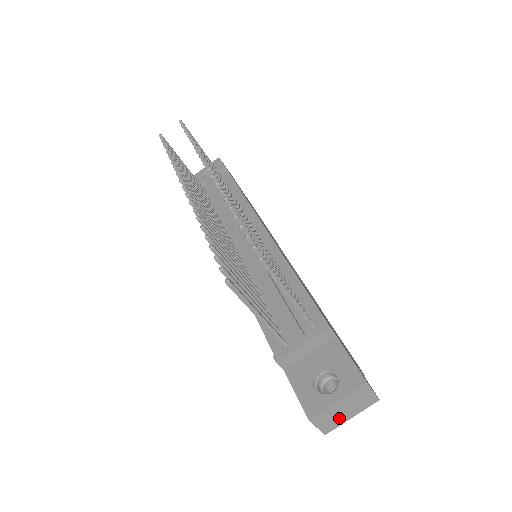
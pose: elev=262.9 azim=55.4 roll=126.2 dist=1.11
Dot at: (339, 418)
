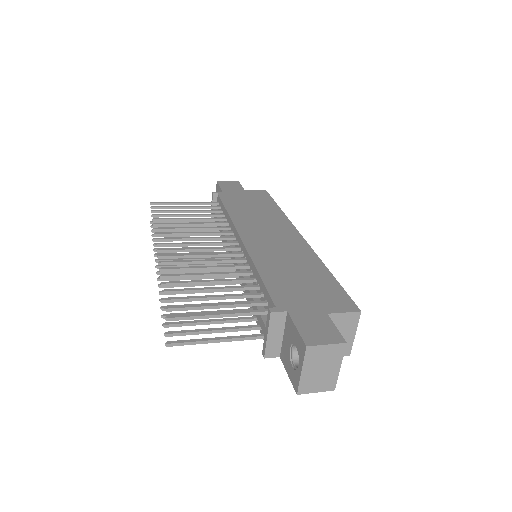
Dot at: (327, 376)
